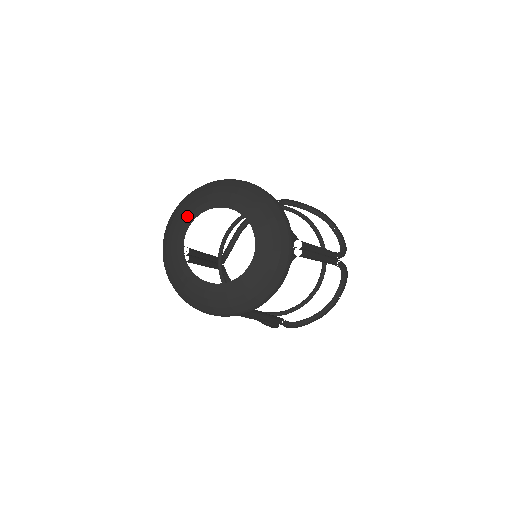
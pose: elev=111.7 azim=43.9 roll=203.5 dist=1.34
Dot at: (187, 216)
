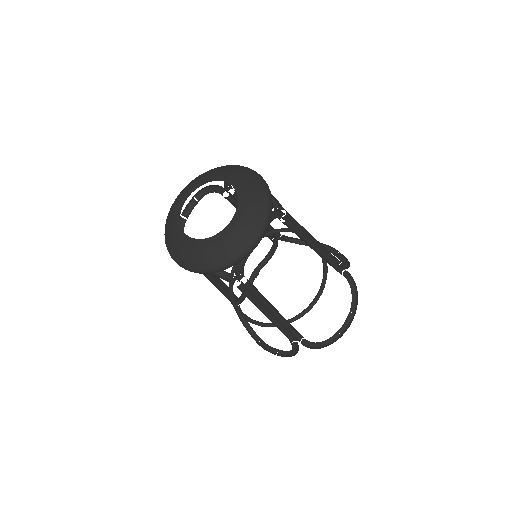
Dot at: (182, 199)
